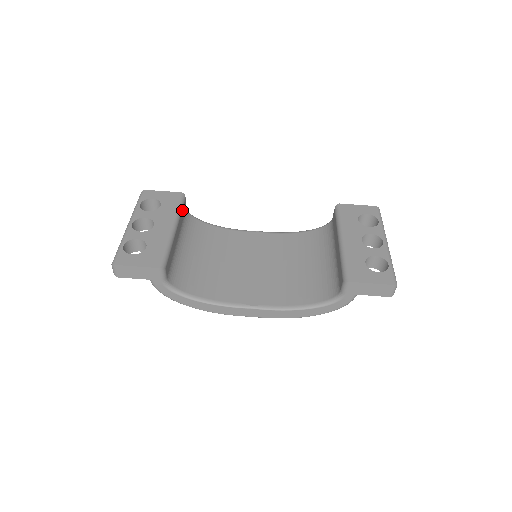
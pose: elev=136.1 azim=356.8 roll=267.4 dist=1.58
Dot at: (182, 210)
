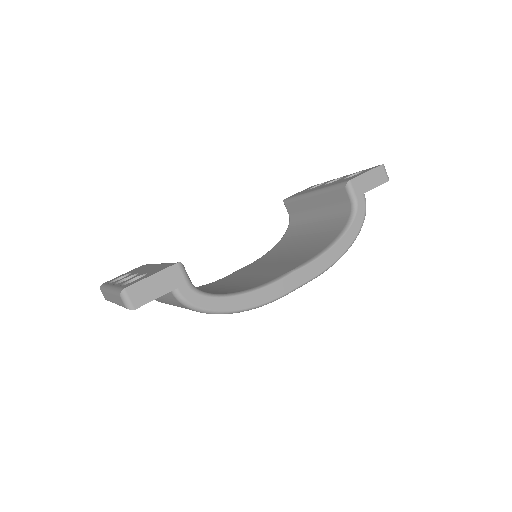
Dot at: occluded
